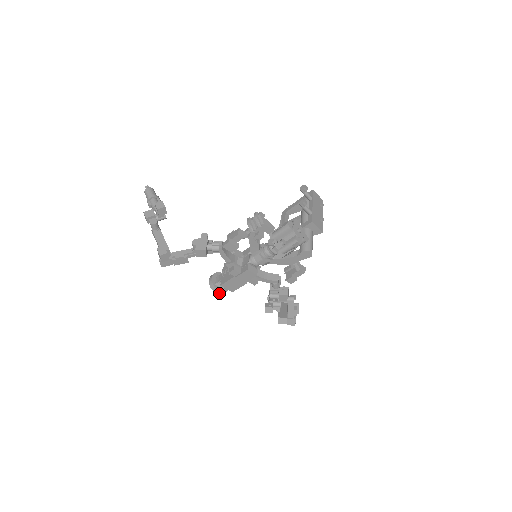
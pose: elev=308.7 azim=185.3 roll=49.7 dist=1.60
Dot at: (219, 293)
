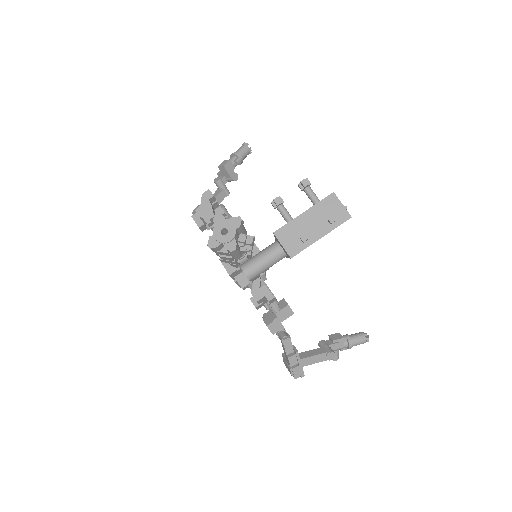
Dot at: occluded
